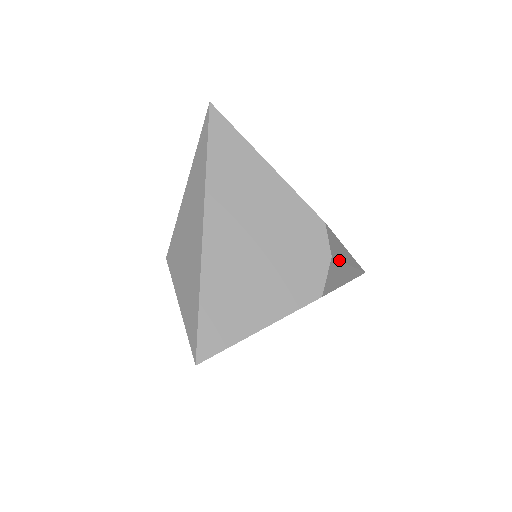
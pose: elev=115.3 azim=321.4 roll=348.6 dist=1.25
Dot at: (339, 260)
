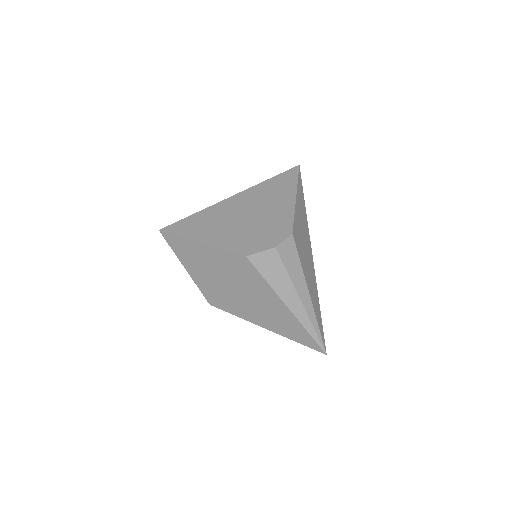
Dot at: (285, 267)
